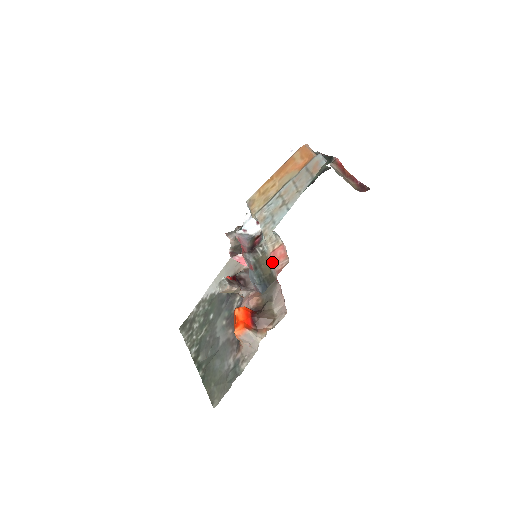
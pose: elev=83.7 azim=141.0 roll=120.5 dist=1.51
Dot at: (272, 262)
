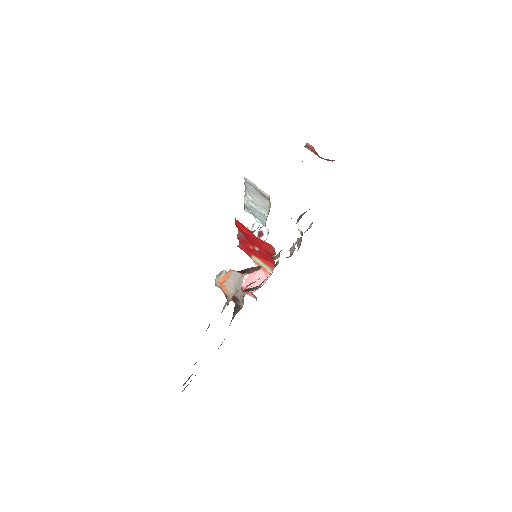
Dot at: occluded
